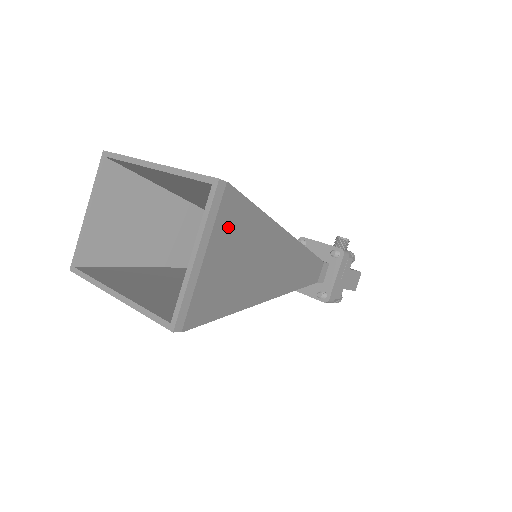
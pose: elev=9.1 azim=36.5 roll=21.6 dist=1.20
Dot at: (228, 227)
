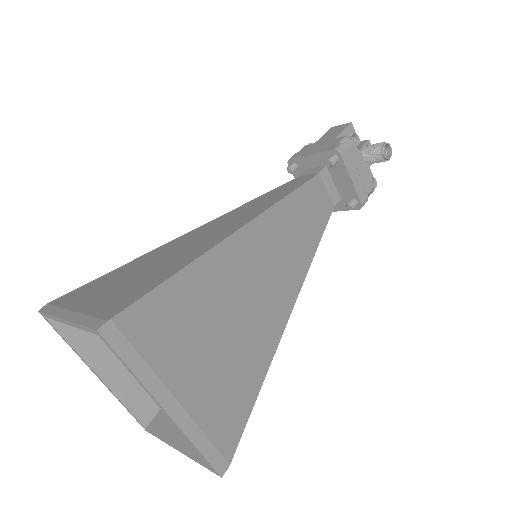
Dot at: occluded
